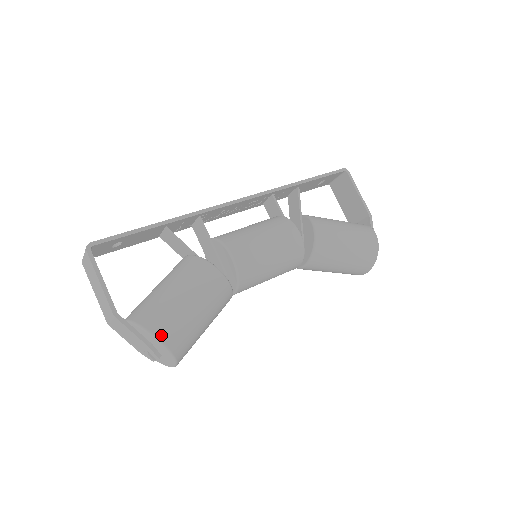
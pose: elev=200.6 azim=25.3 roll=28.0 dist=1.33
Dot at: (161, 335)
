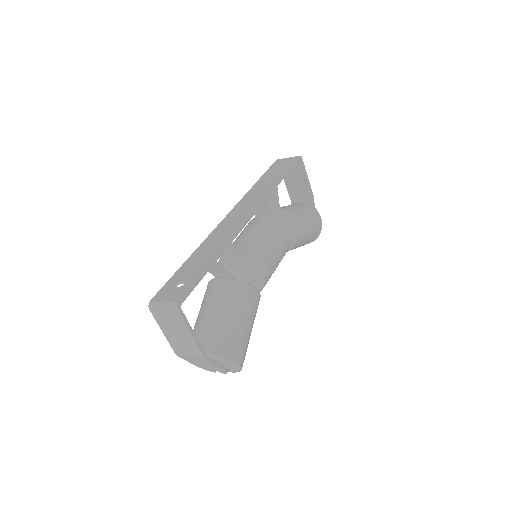
Dot at: (239, 362)
